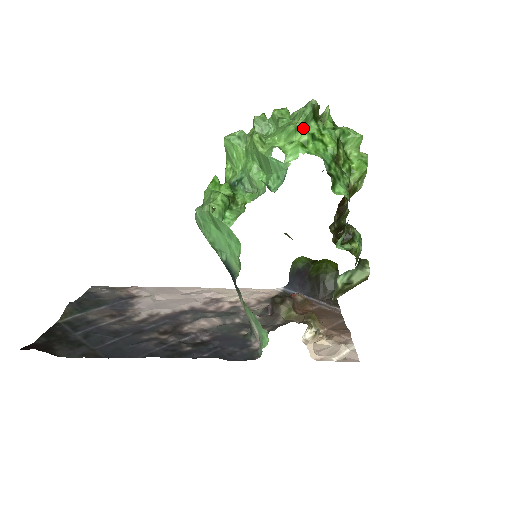
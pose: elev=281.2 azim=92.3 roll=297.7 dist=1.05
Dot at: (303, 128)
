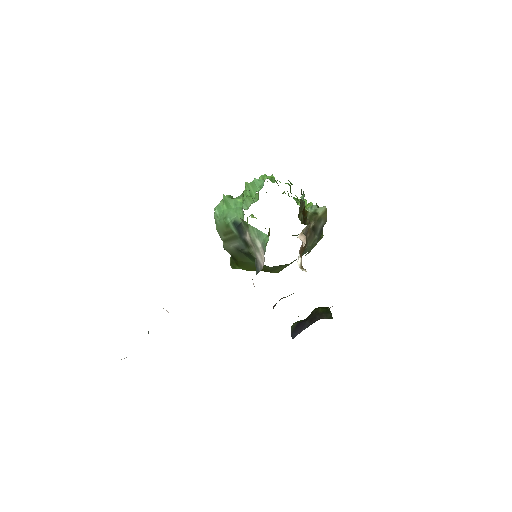
Dot at: (271, 181)
